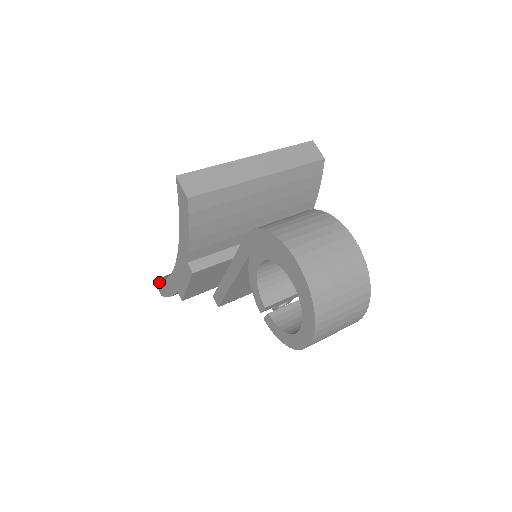
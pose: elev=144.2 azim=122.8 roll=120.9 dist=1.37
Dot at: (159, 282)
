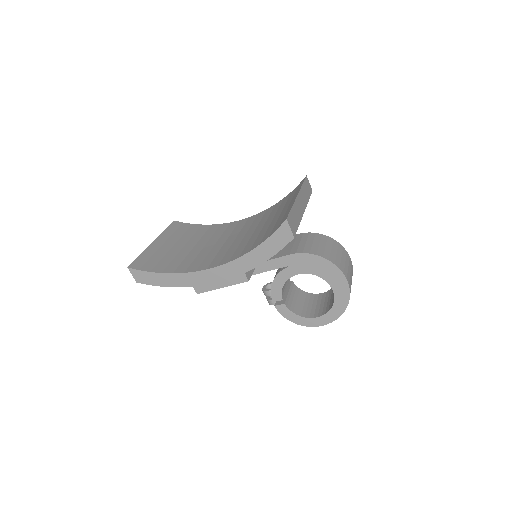
Dot at: (144, 272)
